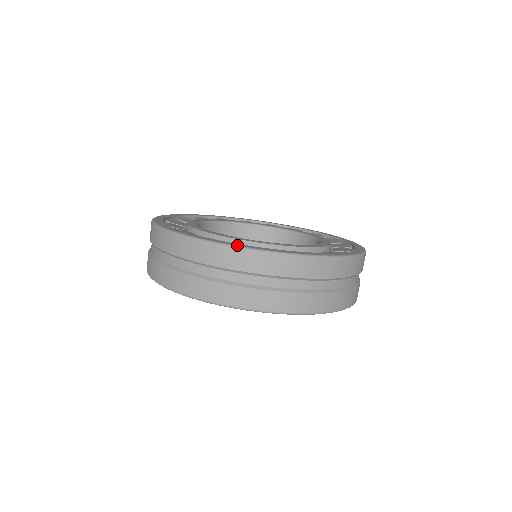
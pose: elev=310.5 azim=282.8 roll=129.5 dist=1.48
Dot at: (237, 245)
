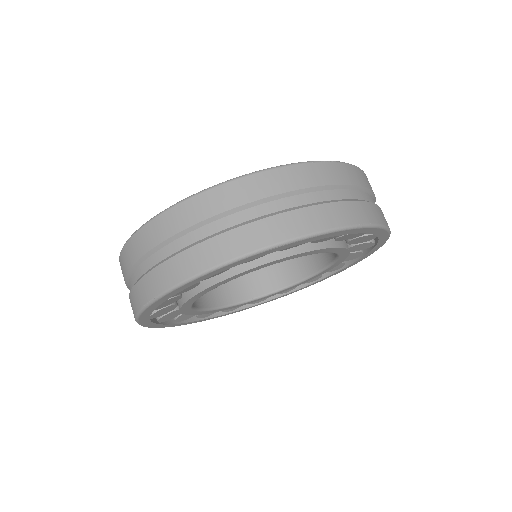
Dot at: (299, 162)
